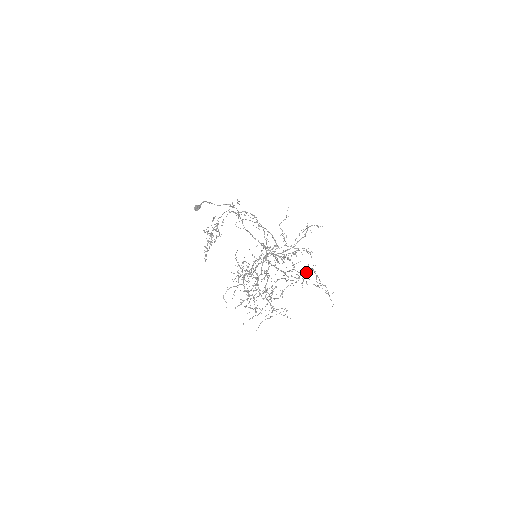
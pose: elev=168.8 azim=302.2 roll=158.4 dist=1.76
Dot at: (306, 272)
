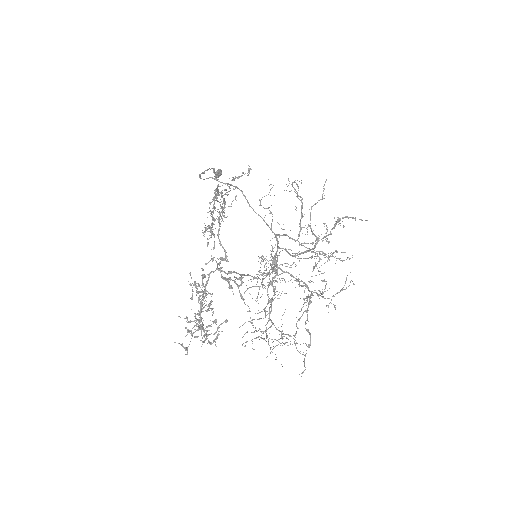
Dot at: occluded
